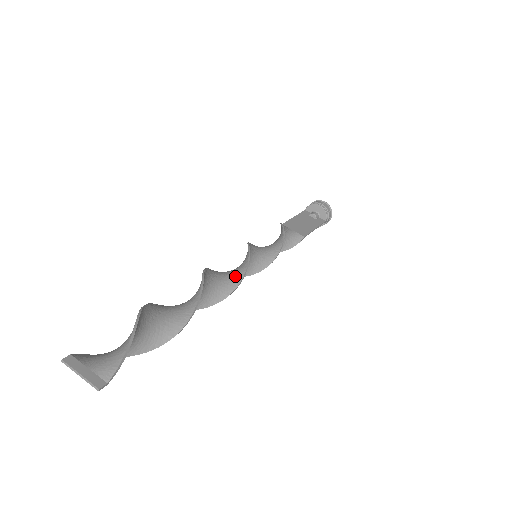
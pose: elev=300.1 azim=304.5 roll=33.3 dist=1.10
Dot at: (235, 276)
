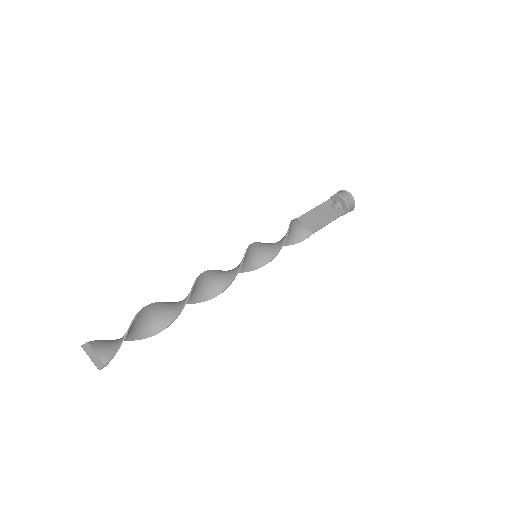
Dot at: (227, 279)
